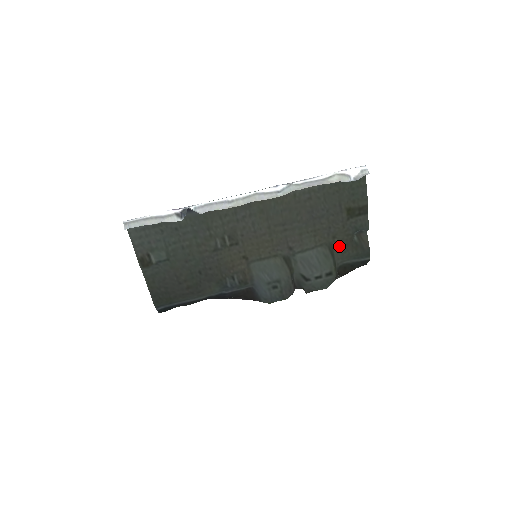
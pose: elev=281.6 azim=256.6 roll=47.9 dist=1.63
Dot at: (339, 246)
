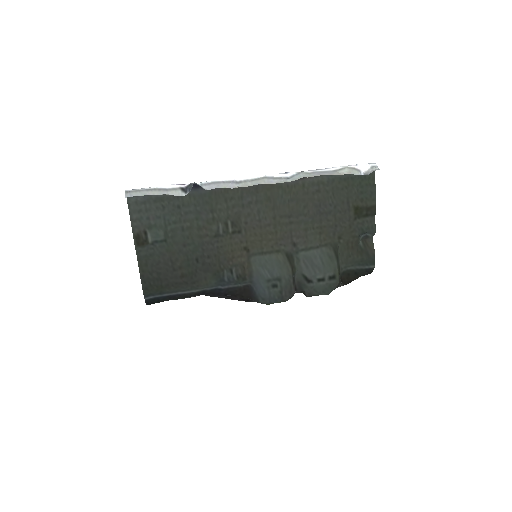
Dot at: (344, 248)
